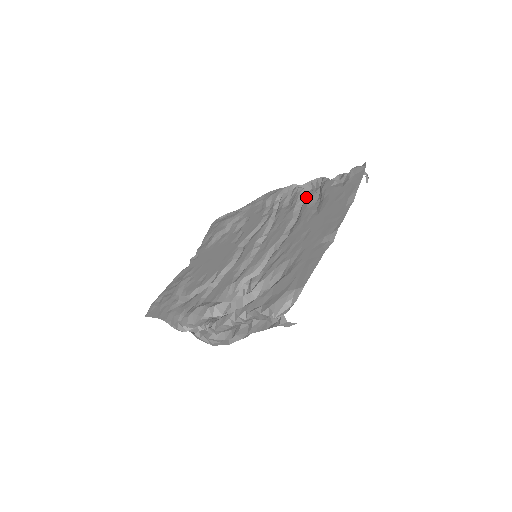
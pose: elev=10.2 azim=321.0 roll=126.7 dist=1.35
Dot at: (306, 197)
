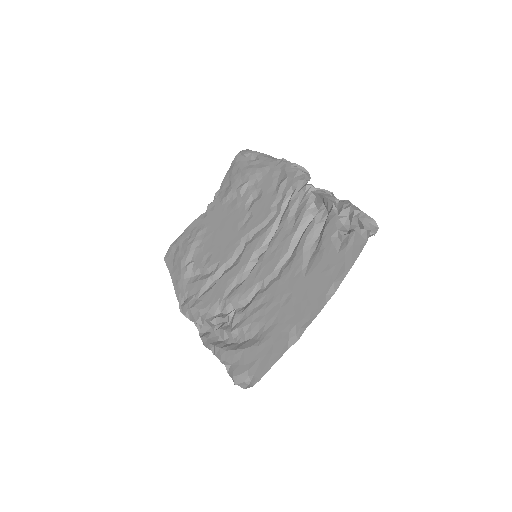
Dot at: (310, 224)
